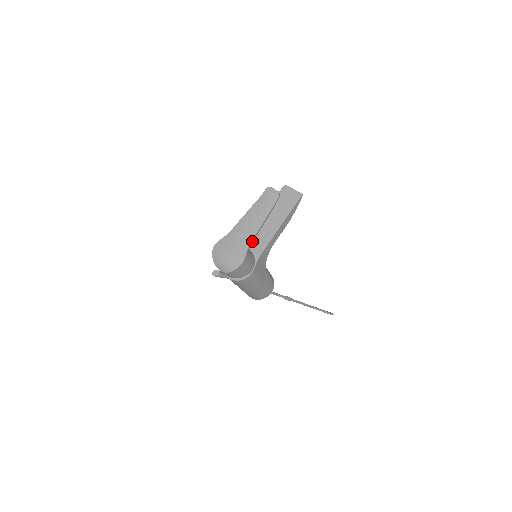
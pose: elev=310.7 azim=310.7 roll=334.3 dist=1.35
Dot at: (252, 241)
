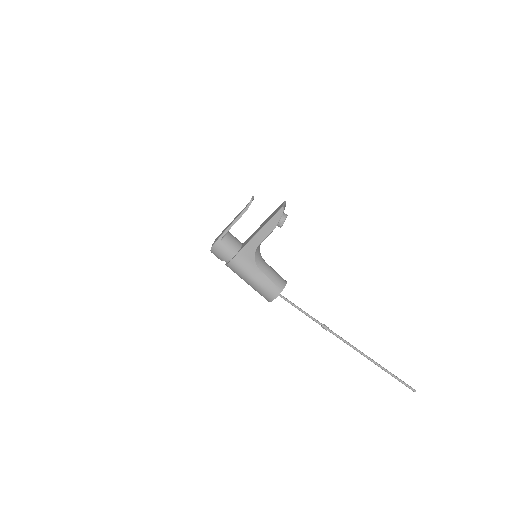
Dot at: (226, 232)
